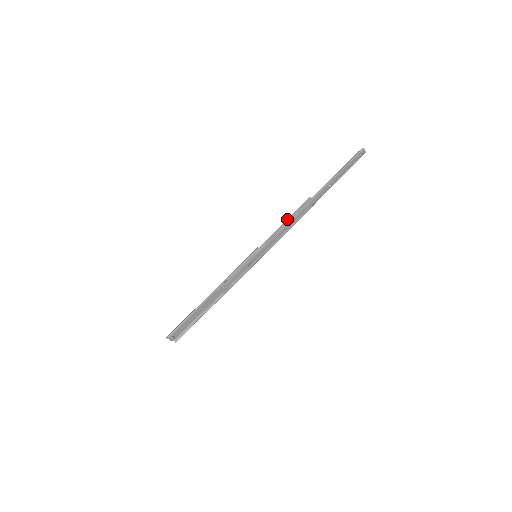
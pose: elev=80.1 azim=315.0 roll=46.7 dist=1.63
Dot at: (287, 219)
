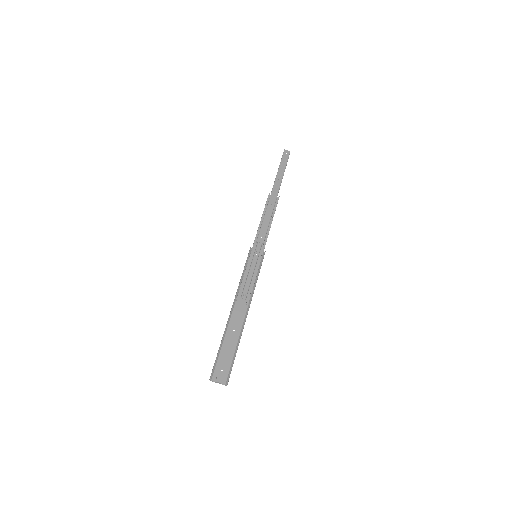
Dot at: occluded
